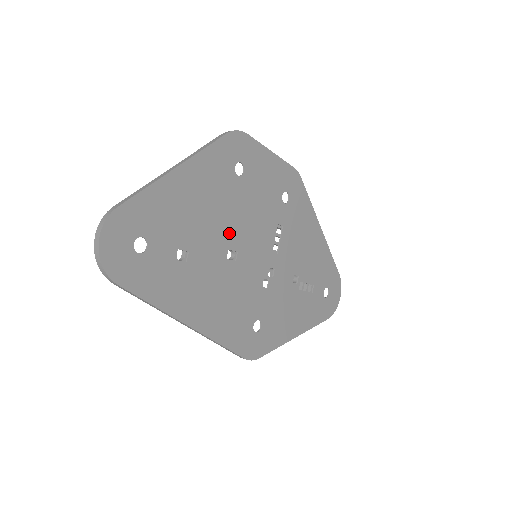
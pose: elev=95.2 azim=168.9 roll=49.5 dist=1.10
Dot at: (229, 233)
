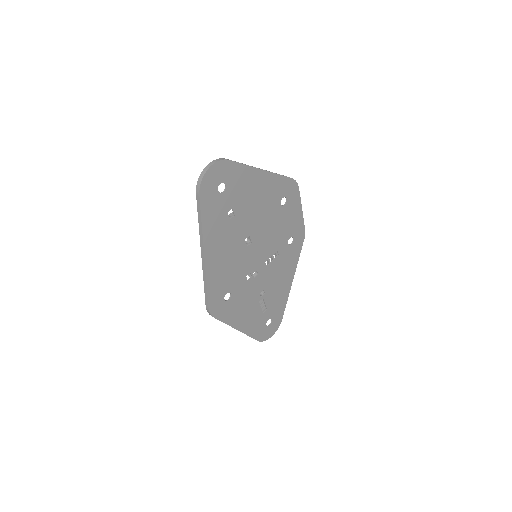
Dot at: (256, 228)
